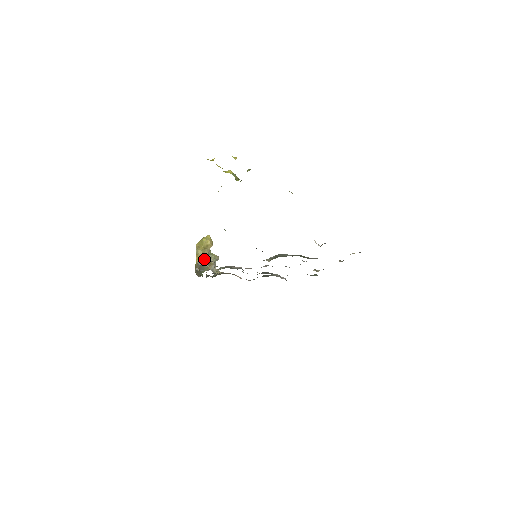
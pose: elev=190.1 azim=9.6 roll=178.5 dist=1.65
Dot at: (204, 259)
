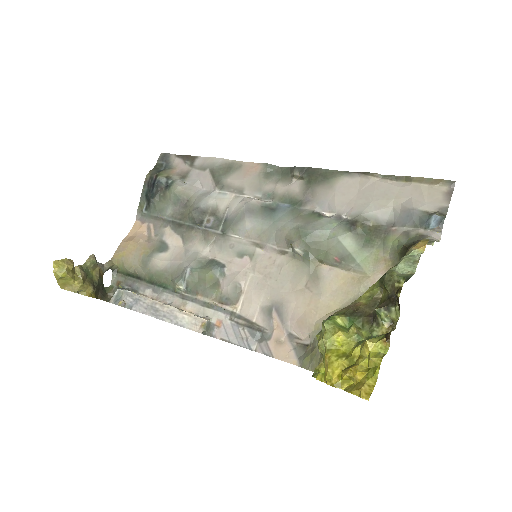
Dot at: (91, 282)
